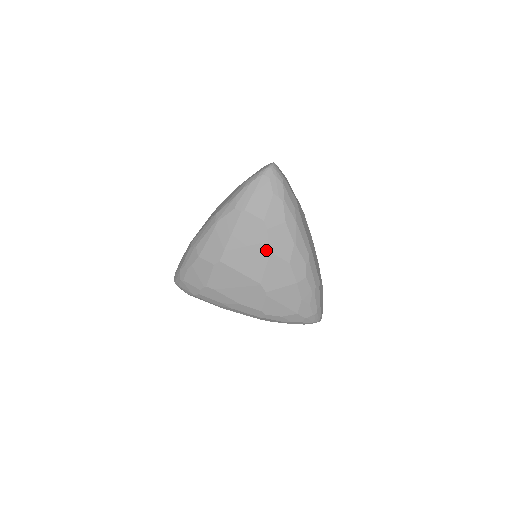
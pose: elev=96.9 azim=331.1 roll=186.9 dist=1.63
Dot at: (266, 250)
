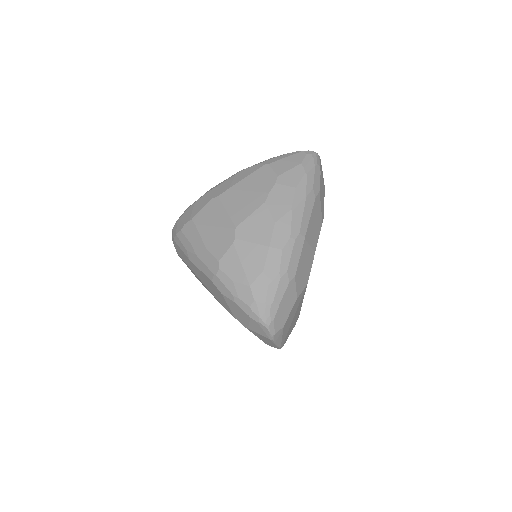
Dot at: (262, 199)
